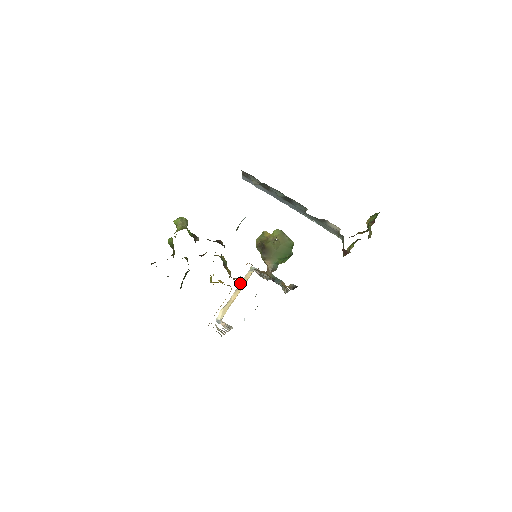
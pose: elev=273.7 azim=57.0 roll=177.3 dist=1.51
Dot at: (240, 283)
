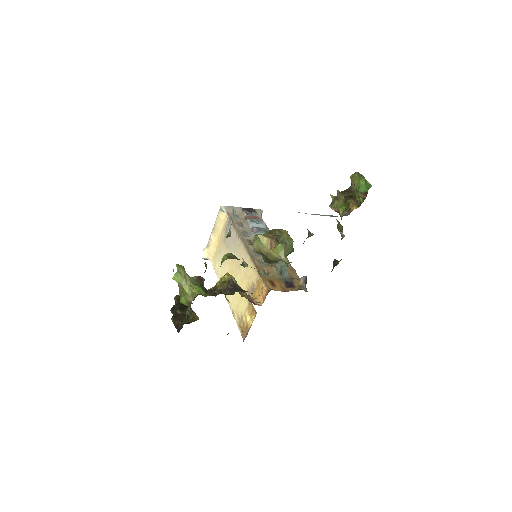
Dot at: (215, 224)
